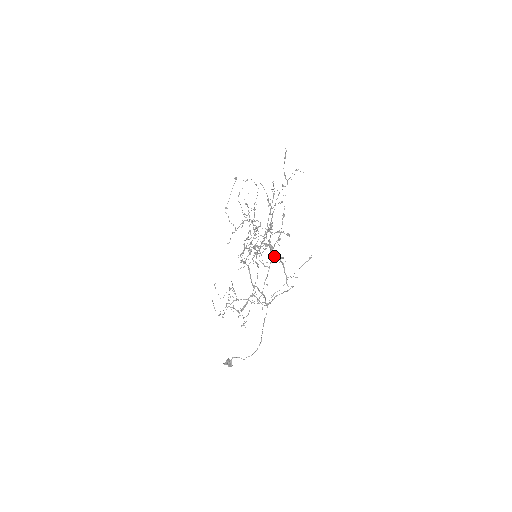
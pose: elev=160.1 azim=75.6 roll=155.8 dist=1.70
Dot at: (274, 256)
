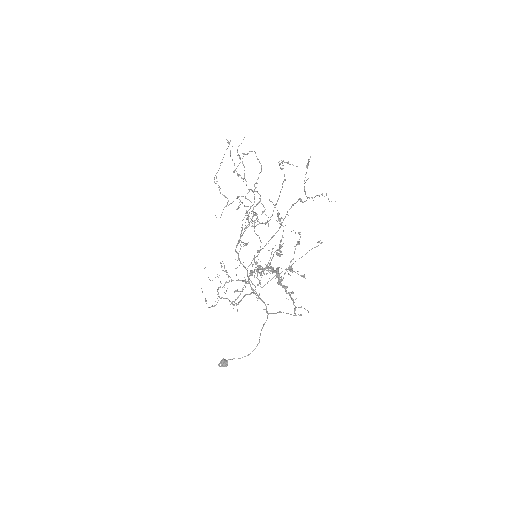
Dot at: (282, 286)
